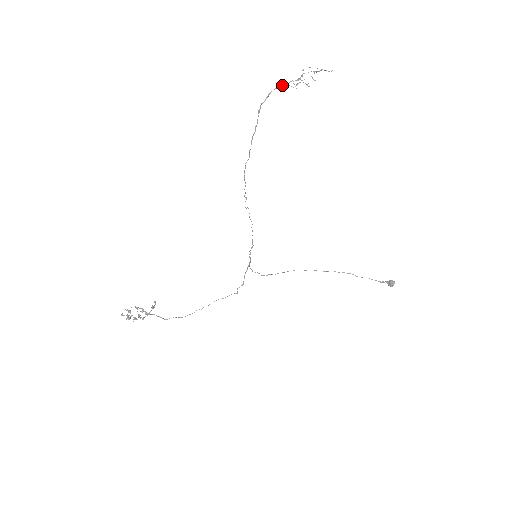
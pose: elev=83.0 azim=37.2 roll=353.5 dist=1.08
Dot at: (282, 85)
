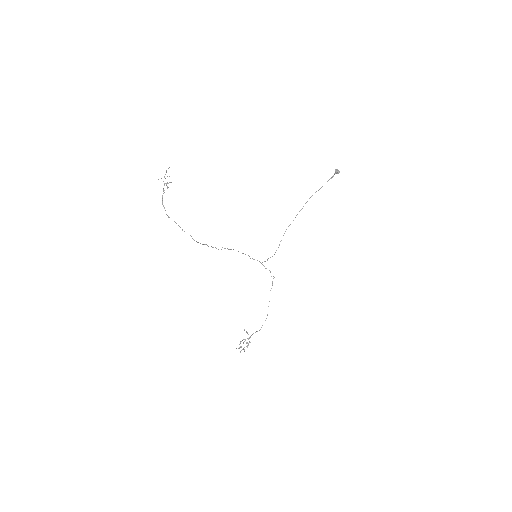
Dot at: (162, 195)
